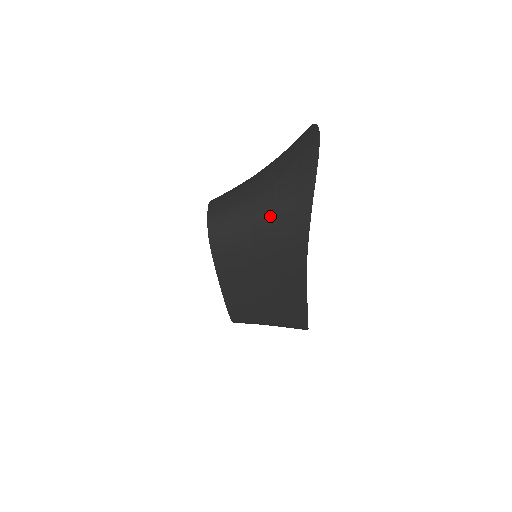
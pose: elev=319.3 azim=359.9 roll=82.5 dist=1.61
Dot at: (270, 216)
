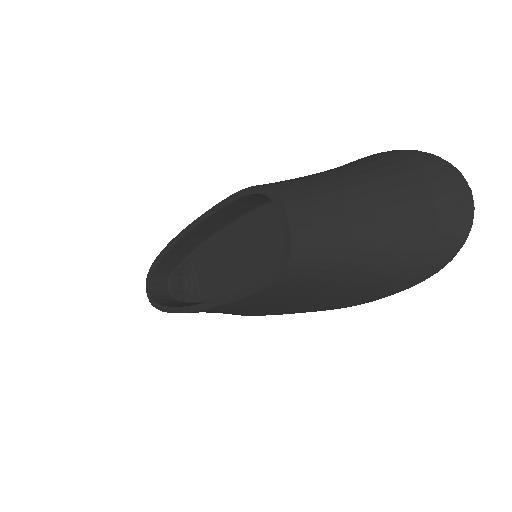
Dot at: (374, 273)
